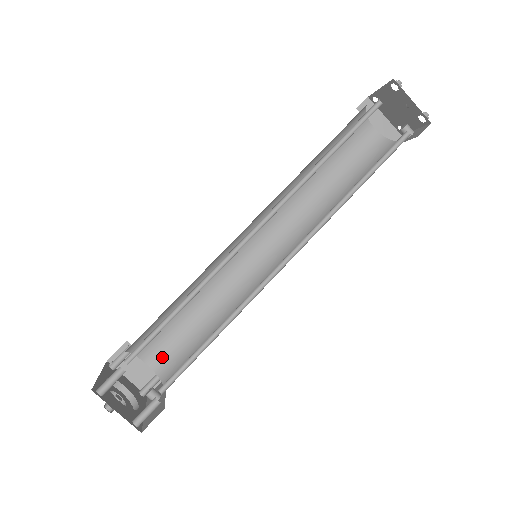
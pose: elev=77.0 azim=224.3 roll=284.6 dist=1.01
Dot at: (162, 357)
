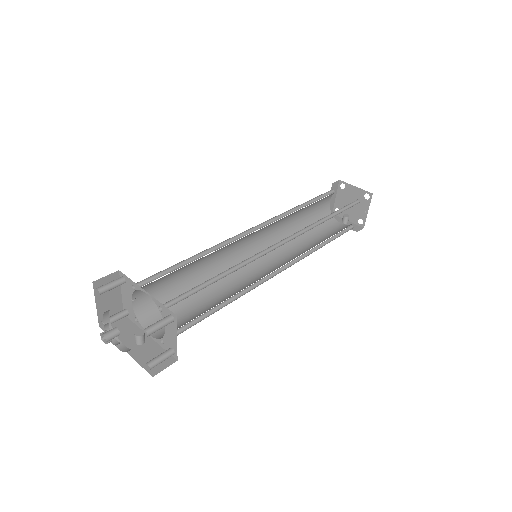
Dot at: (146, 301)
